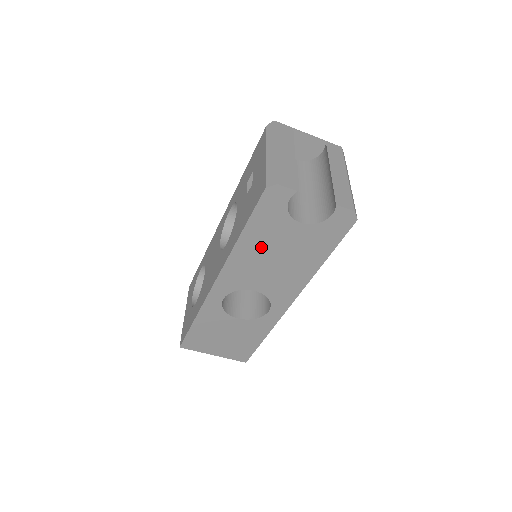
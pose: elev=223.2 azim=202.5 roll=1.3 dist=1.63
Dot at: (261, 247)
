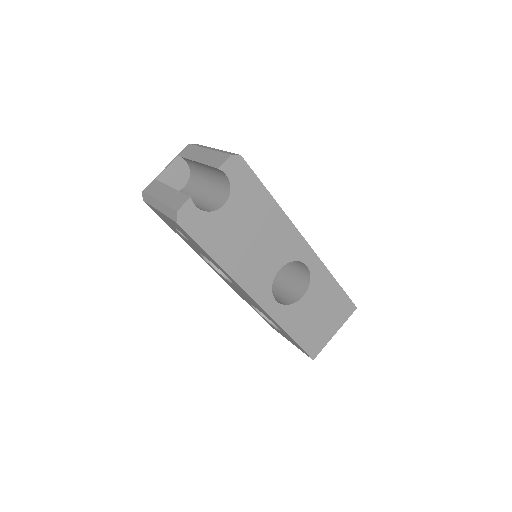
Dot at: (235, 248)
